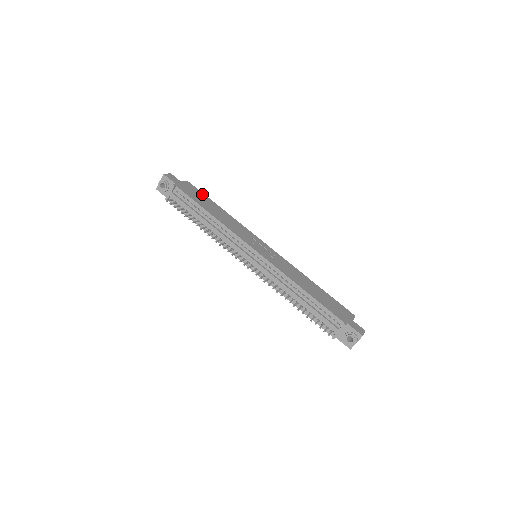
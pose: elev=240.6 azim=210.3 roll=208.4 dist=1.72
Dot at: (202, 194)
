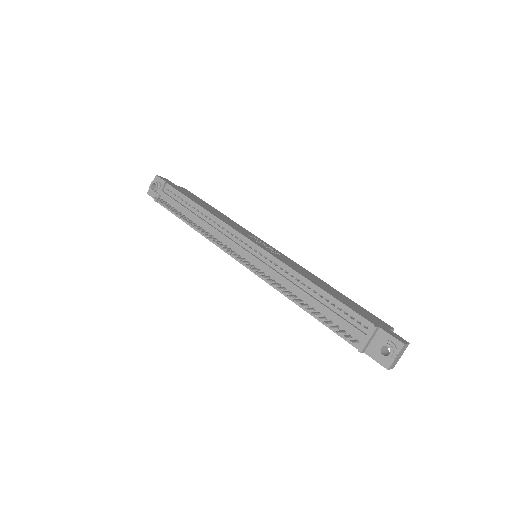
Dot at: (199, 198)
